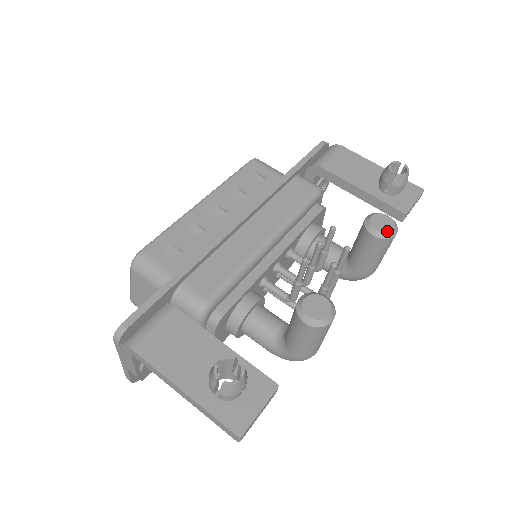
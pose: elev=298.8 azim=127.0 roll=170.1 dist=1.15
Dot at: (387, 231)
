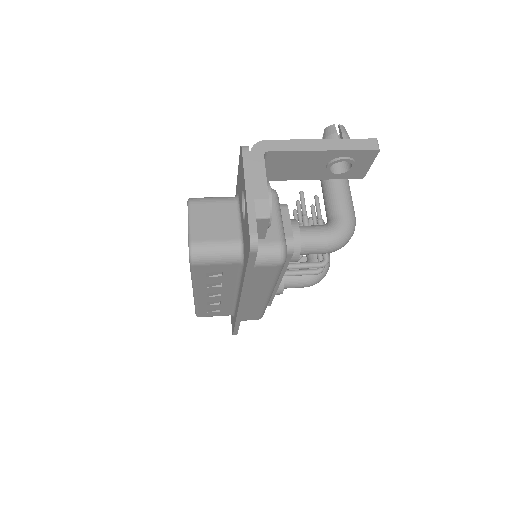
Dot at: occluded
